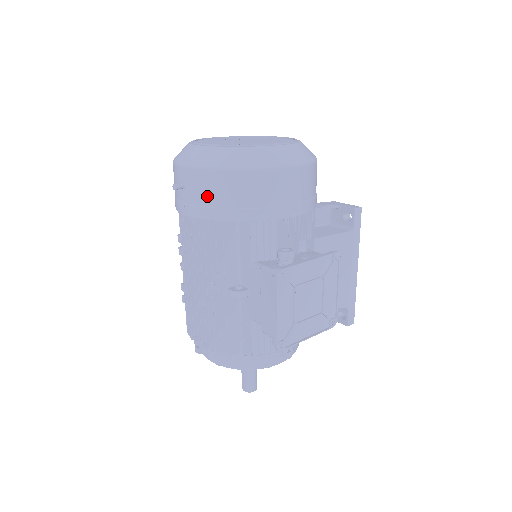
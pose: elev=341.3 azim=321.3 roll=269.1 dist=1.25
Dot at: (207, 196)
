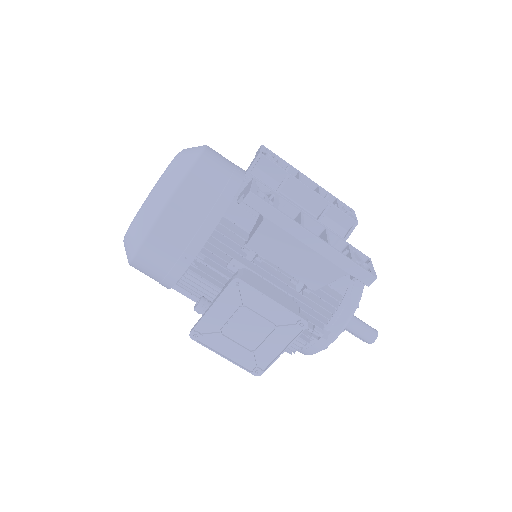
Dot at: occluded
